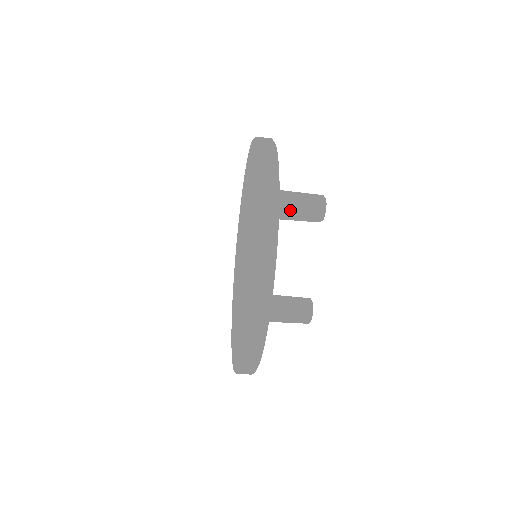
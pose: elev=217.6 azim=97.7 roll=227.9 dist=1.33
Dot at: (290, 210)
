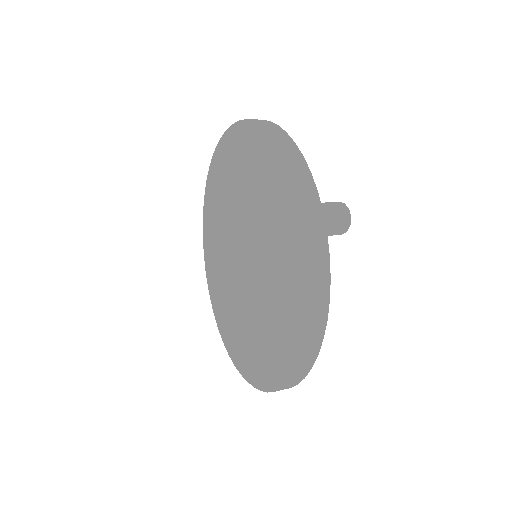
Dot at: occluded
